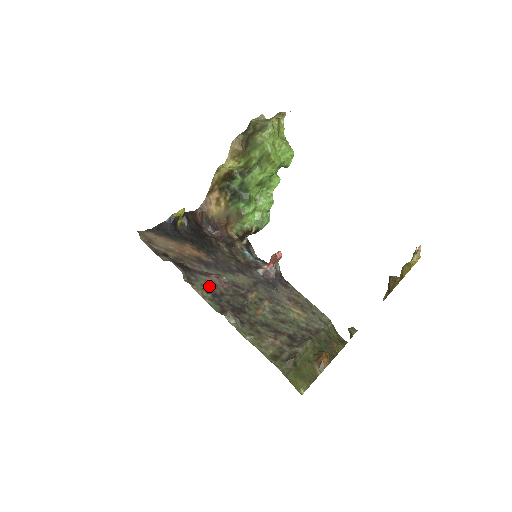
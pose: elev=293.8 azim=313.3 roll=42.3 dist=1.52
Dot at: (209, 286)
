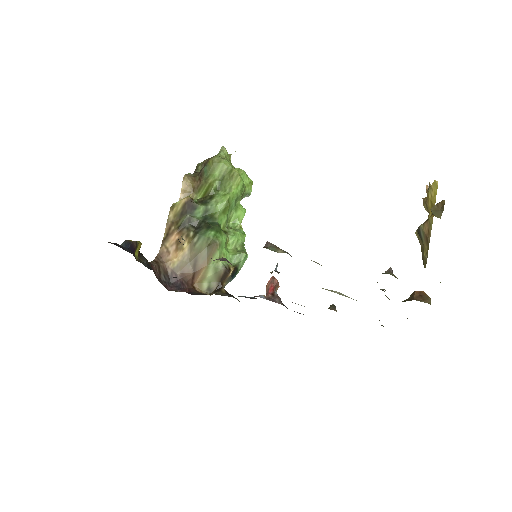
Dot at: occluded
